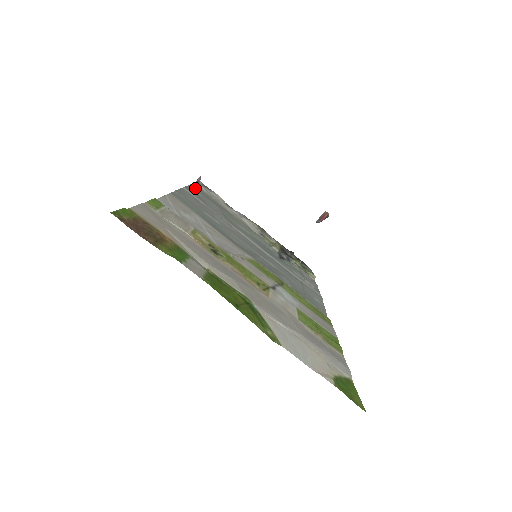
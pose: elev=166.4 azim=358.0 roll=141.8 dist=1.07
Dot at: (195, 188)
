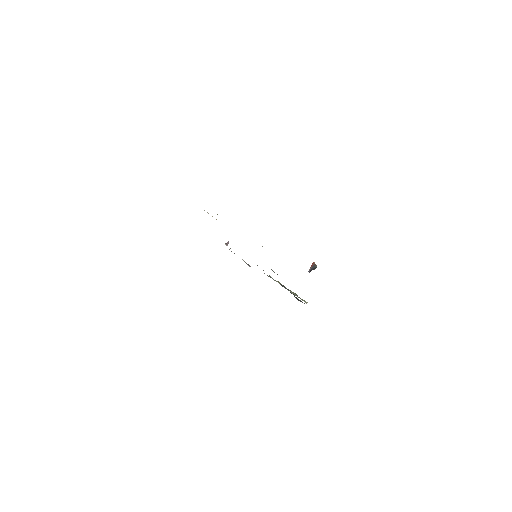
Dot at: occluded
